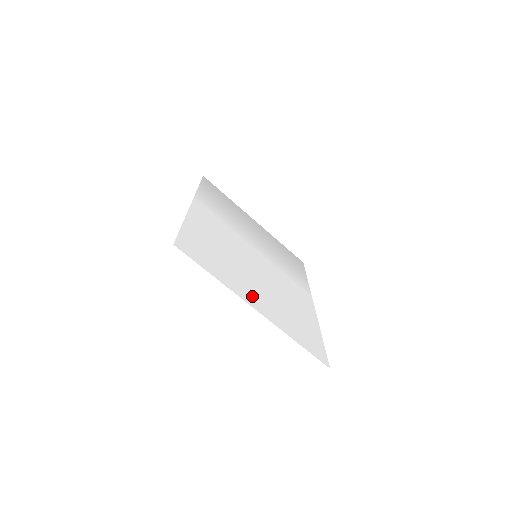
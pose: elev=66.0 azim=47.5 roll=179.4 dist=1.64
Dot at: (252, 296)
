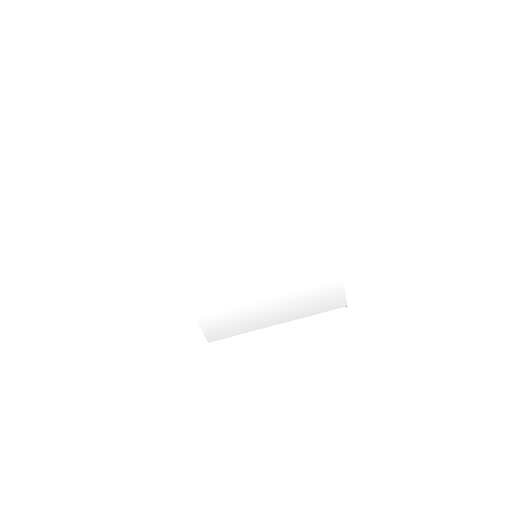
Dot at: (227, 181)
